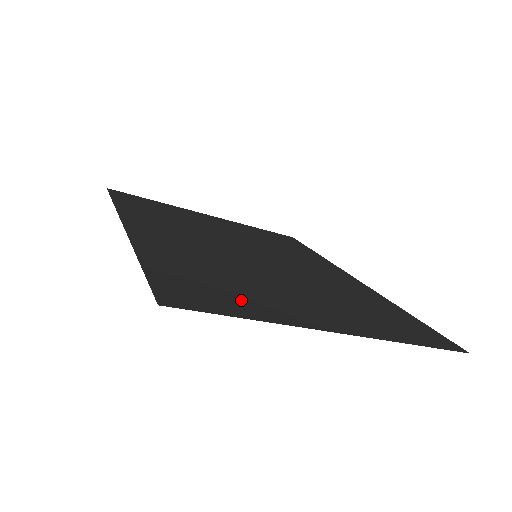
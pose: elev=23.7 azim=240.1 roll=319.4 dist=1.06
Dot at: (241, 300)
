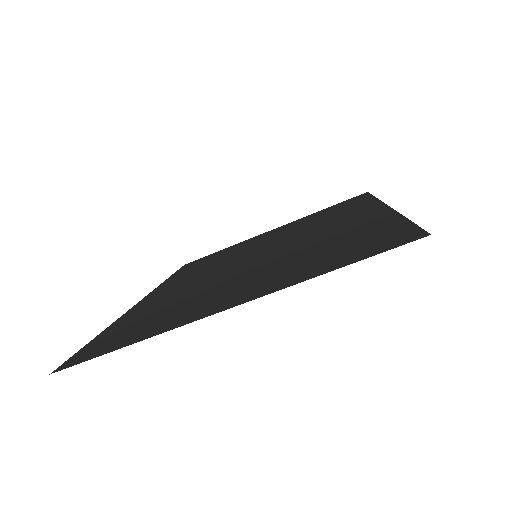
Dot at: (145, 329)
